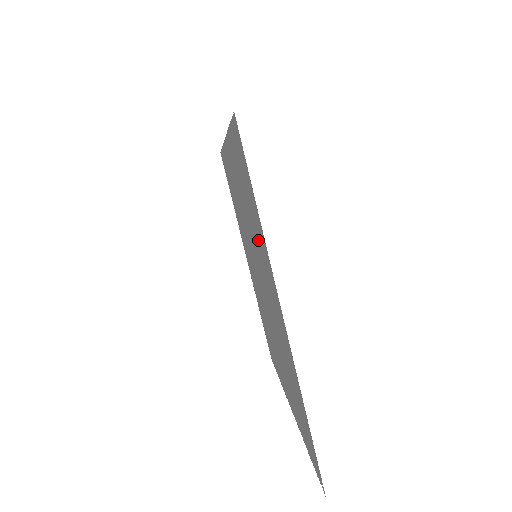
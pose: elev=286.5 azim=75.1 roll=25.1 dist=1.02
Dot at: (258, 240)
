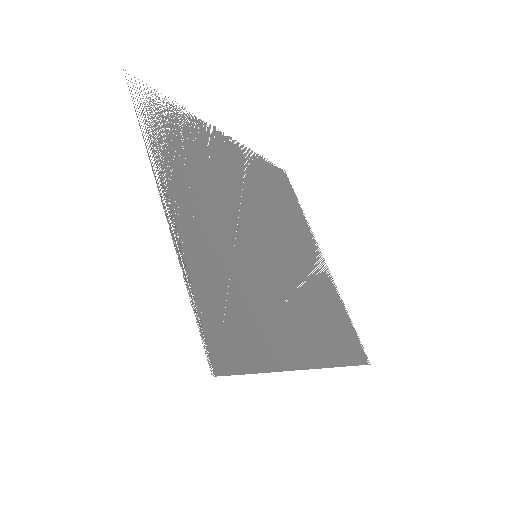
Dot at: (267, 325)
